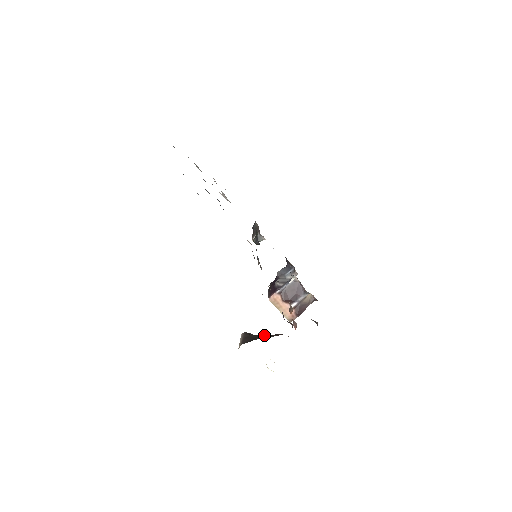
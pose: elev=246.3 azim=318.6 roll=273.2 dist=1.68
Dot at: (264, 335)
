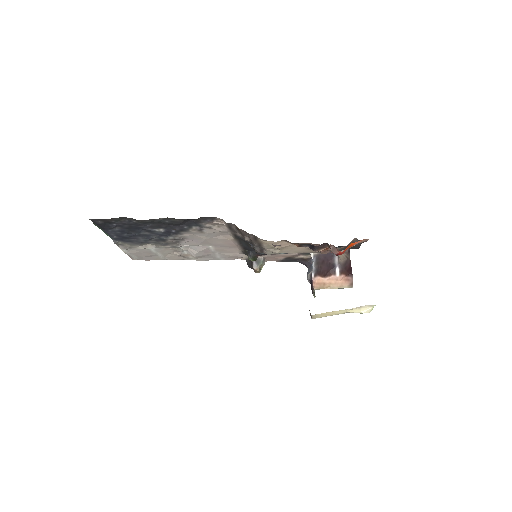
Dot at: occluded
